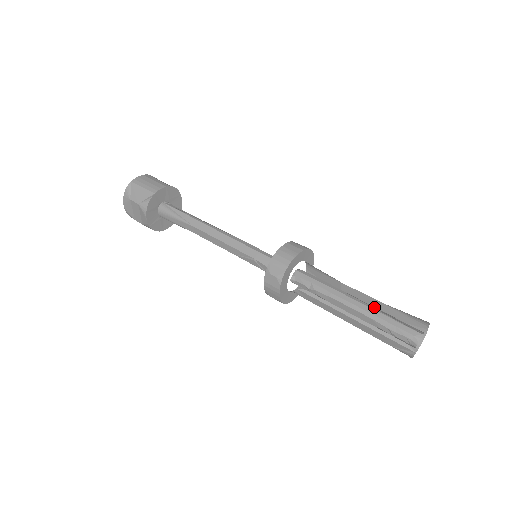
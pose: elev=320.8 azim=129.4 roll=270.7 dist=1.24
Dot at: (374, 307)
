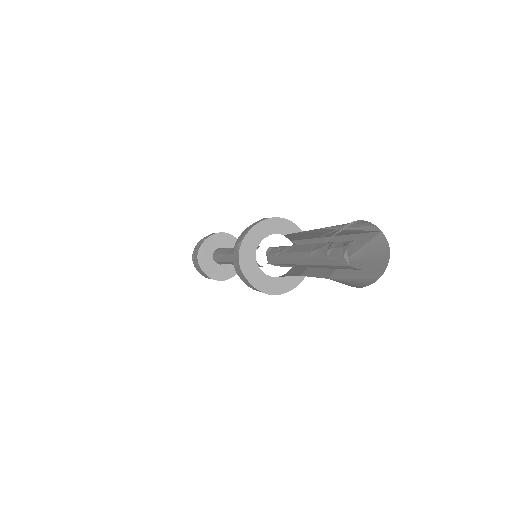
Dot at: occluded
